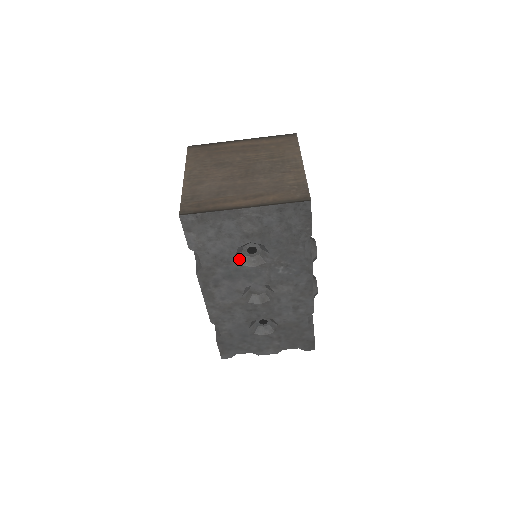
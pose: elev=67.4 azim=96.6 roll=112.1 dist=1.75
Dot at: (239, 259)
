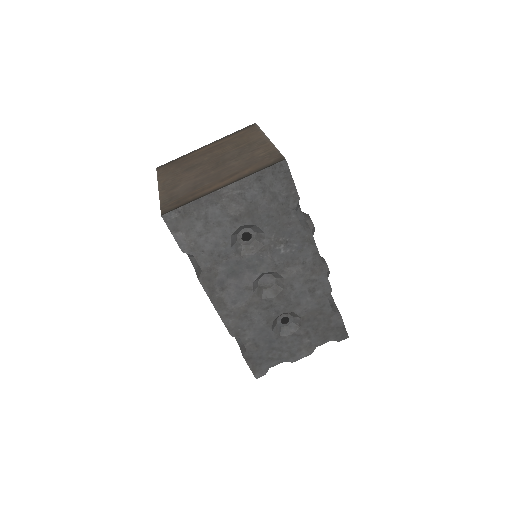
Dot at: (236, 250)
